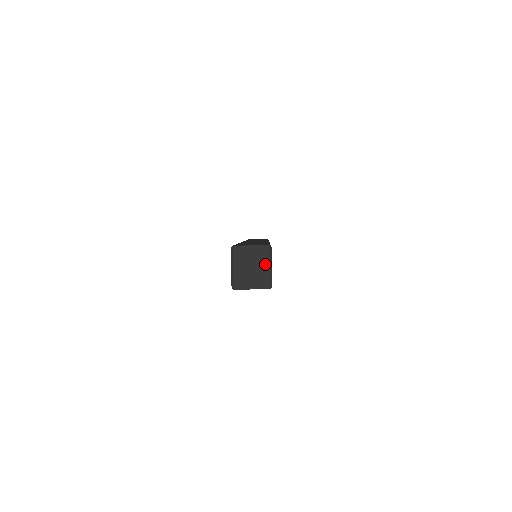
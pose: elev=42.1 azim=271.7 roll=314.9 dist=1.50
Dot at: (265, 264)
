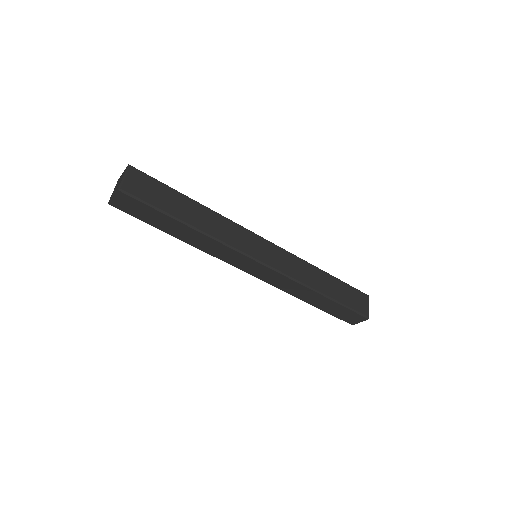
Dot at: (123, 177)
